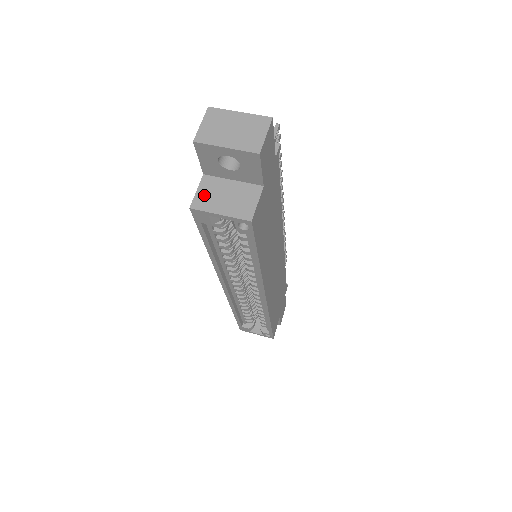
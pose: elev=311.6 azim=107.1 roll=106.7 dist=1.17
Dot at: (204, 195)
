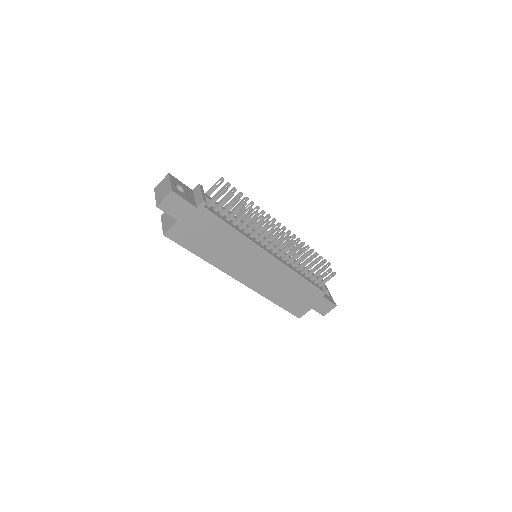
Dot at: occluded
